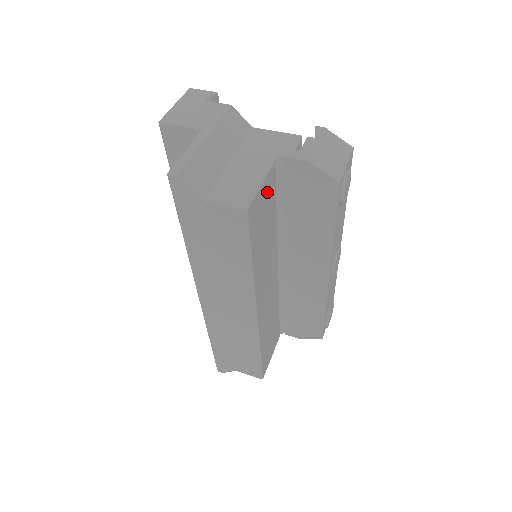
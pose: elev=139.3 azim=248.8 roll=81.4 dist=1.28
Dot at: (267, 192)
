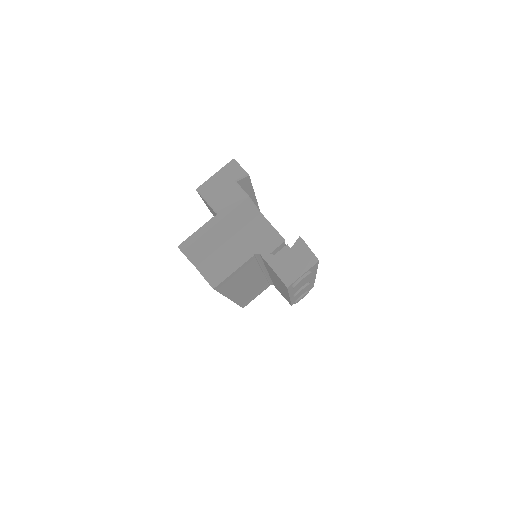
Dot at: (243, 268)
